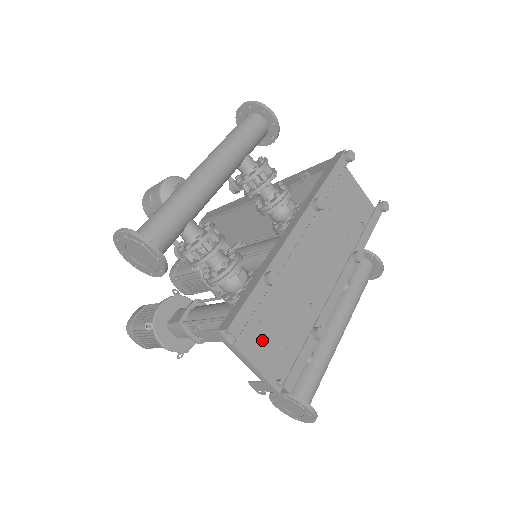
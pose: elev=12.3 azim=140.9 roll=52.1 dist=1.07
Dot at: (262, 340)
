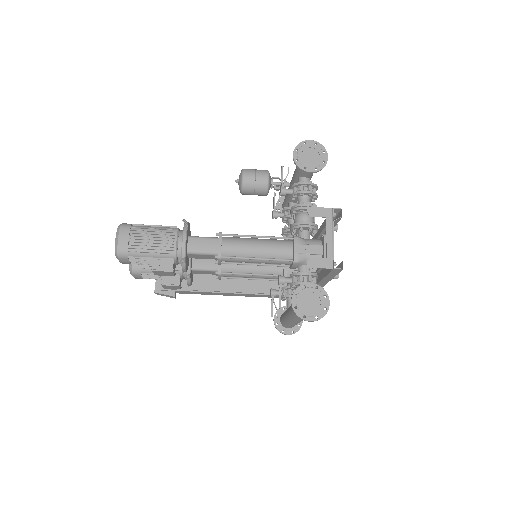
Dot at: occluded
